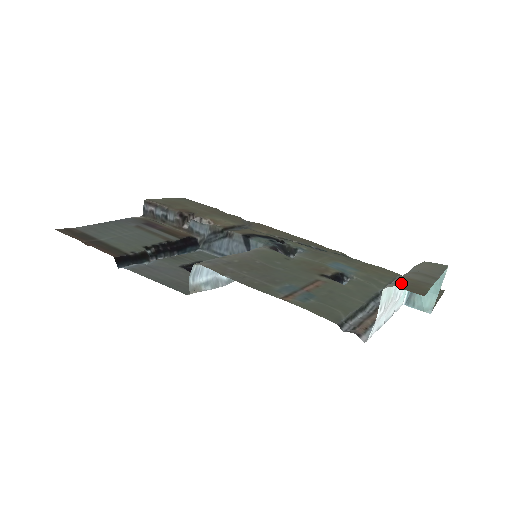
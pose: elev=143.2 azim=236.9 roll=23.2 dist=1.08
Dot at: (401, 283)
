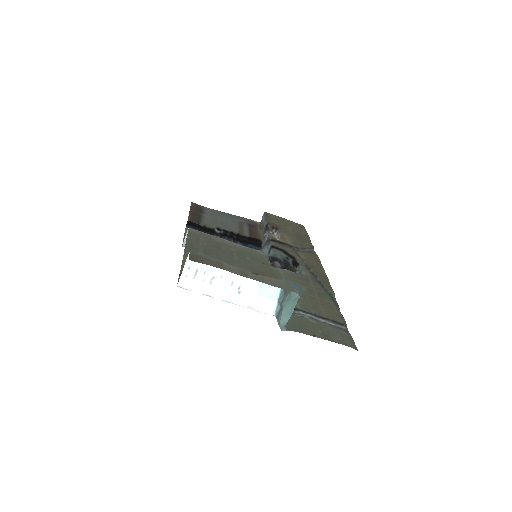
Dot at: occluded
